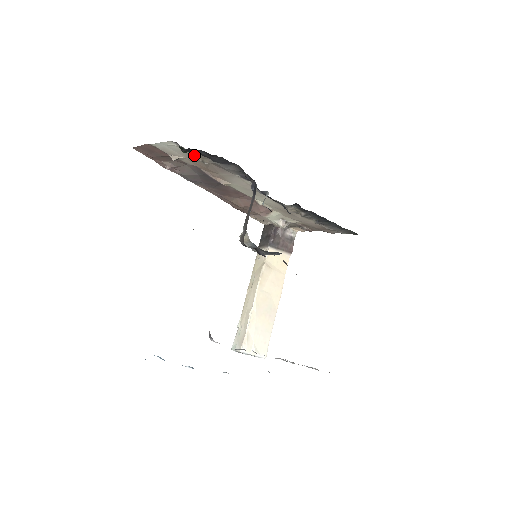
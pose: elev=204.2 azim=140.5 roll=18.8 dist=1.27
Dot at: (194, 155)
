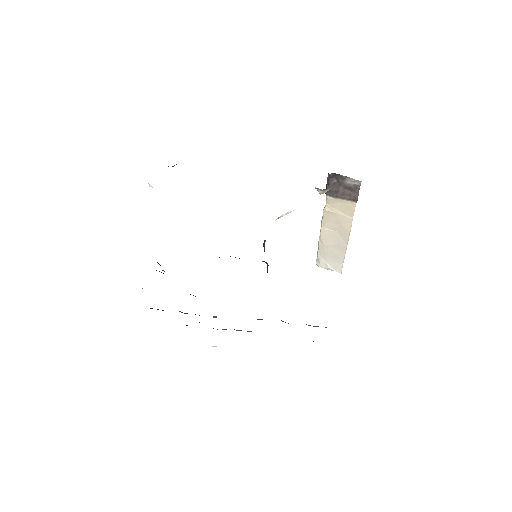
Dot at: occluded
